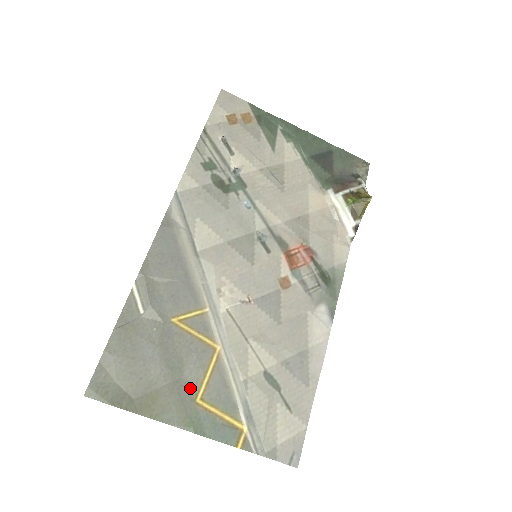
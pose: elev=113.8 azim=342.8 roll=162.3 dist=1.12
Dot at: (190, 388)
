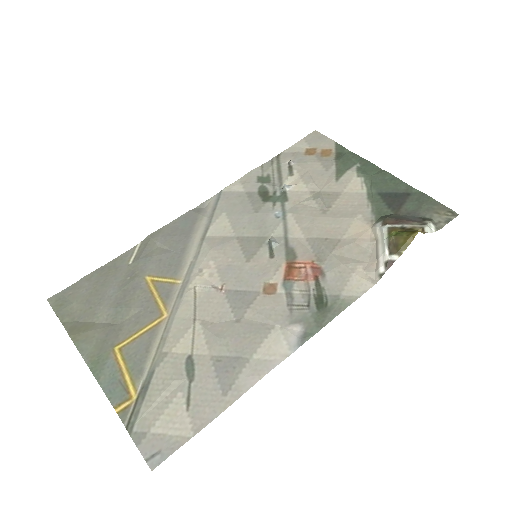
Dot at: (119, 335)
